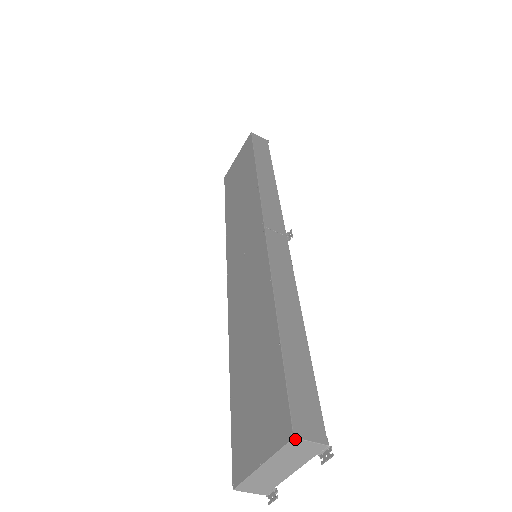
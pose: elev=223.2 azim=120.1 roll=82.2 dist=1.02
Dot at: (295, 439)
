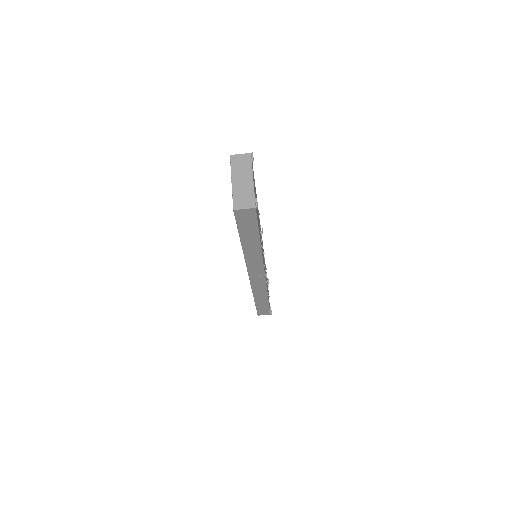
Dot at: (232, 156)
